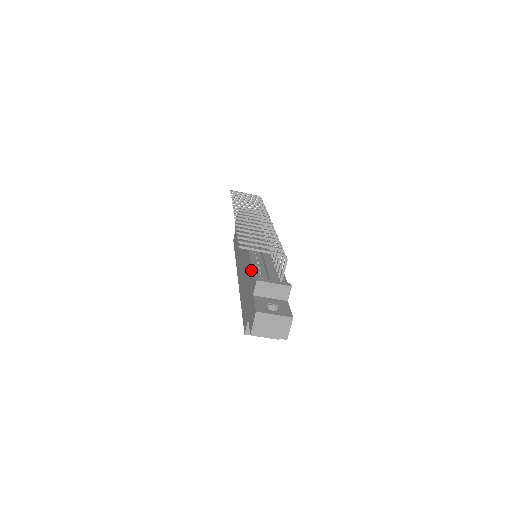
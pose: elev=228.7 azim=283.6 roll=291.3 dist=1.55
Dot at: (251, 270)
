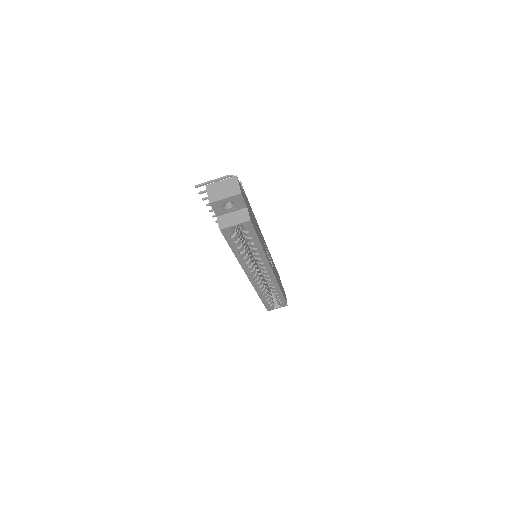
Dot at: occluded
